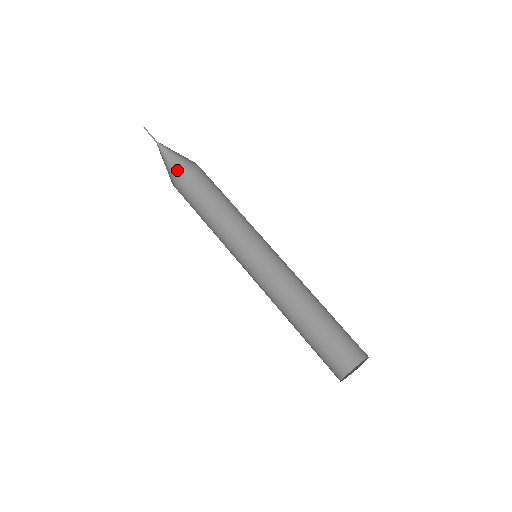
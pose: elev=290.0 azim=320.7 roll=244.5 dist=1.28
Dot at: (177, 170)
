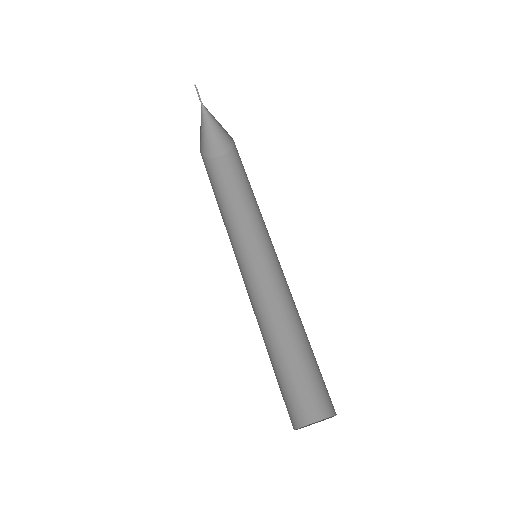
Dot at: (211, 140)
